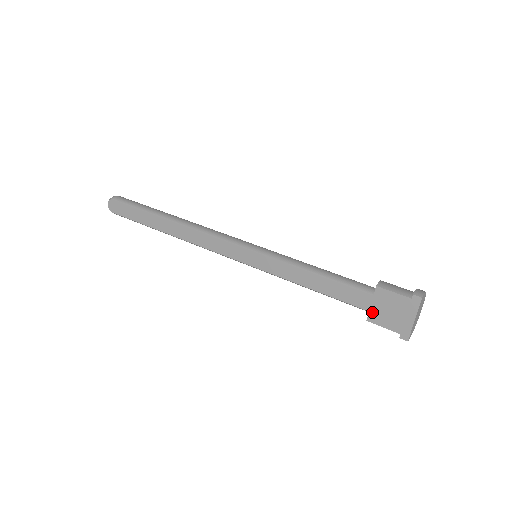
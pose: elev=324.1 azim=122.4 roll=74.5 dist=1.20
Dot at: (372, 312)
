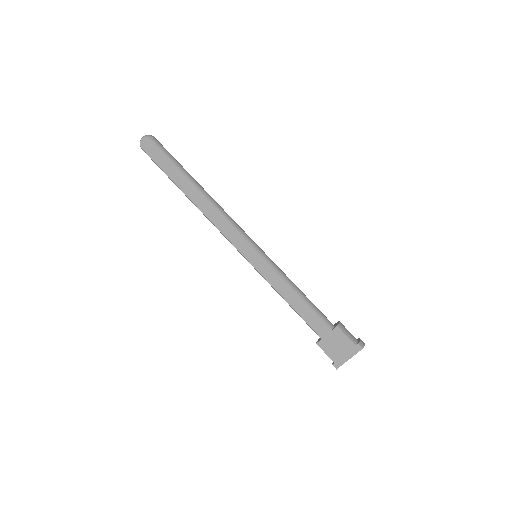
Dot at: (324, 340)
